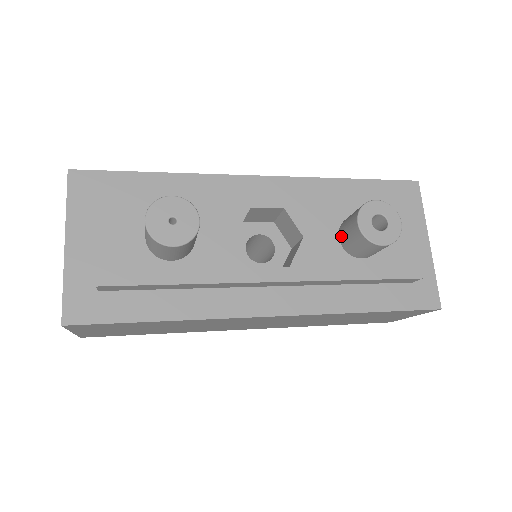
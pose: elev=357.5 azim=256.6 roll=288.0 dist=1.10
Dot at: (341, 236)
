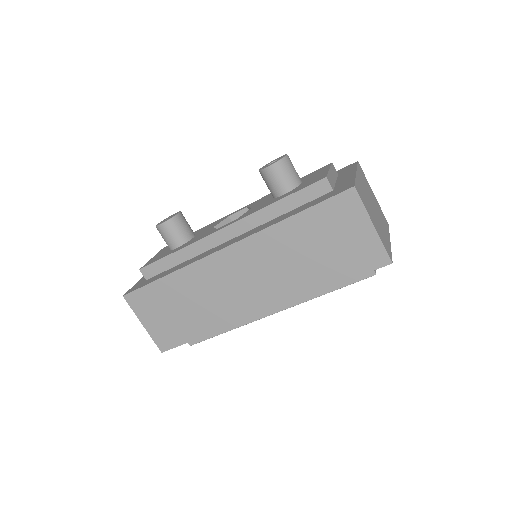
Dot at: occluded
